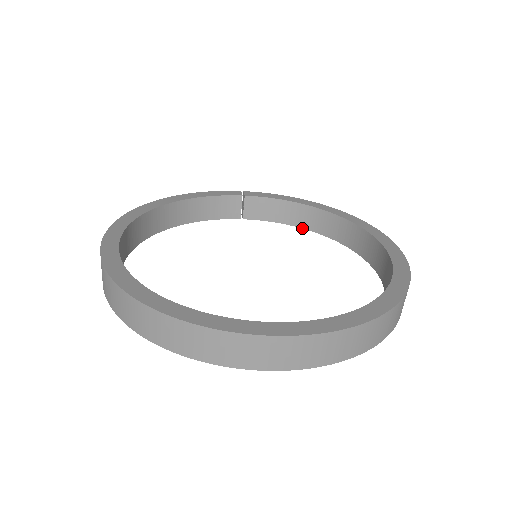
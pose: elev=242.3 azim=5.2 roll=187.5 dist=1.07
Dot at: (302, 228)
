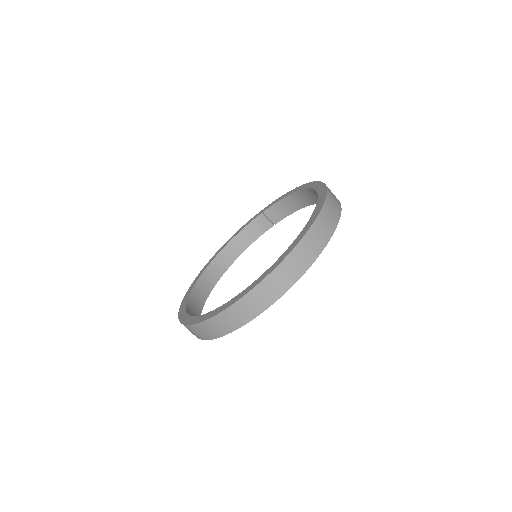
Dot at: occluded
